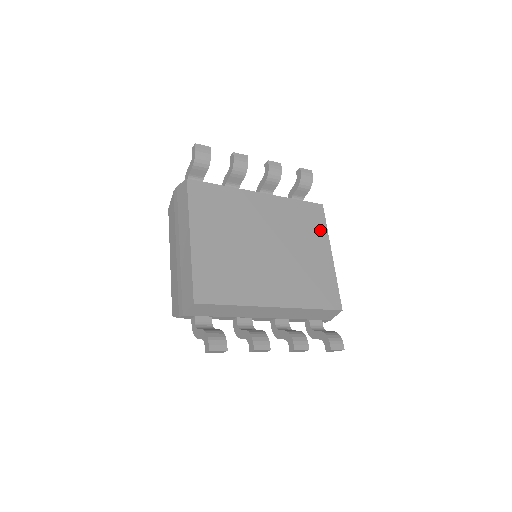
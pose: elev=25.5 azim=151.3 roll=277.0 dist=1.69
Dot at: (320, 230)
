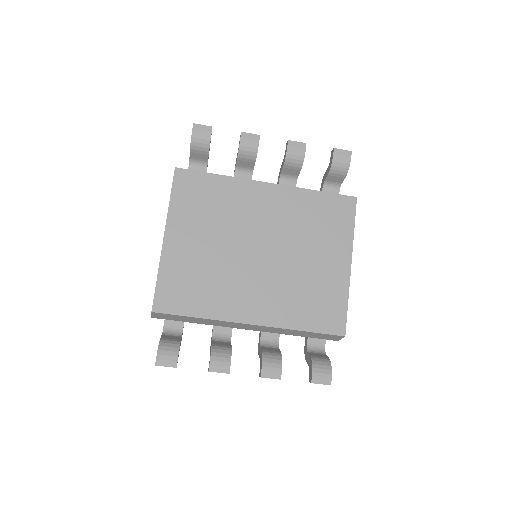
Dot at: (342, 232)
